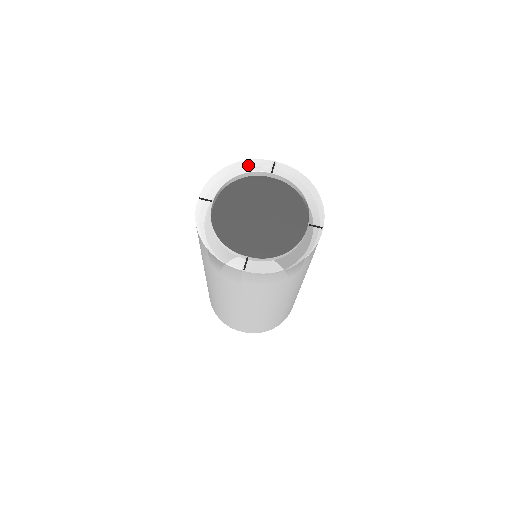
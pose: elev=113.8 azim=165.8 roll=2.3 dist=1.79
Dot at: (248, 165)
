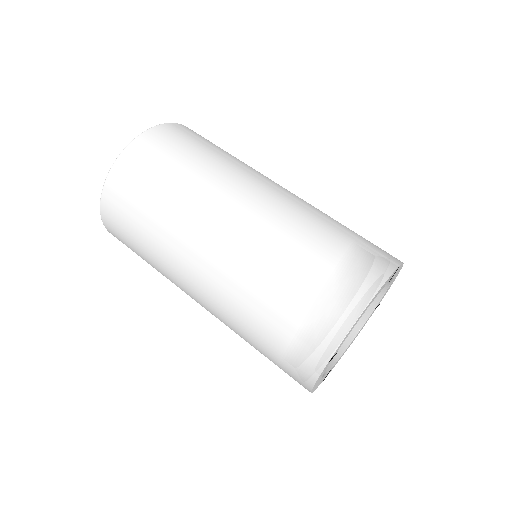
Dot at: occluded
